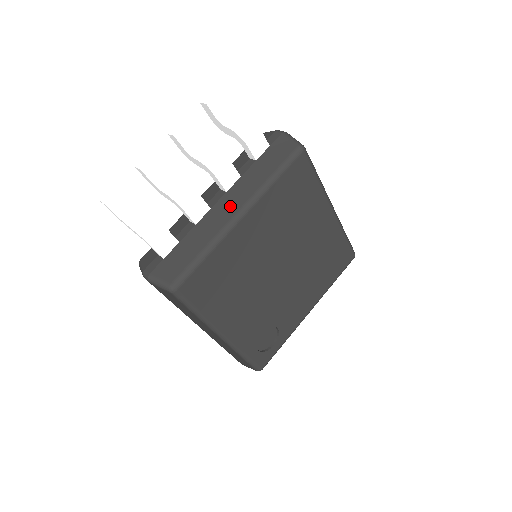
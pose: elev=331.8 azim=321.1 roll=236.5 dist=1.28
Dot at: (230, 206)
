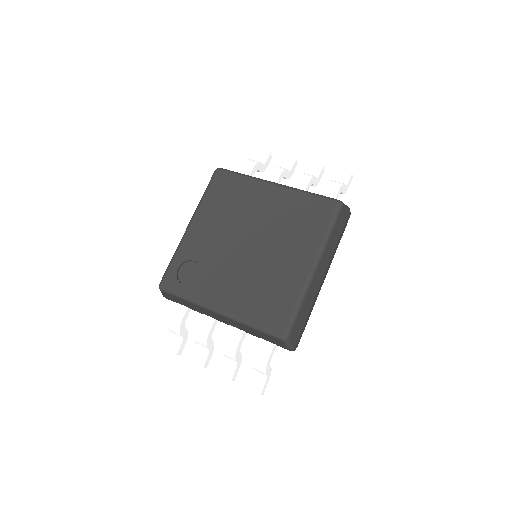
Dot at: occluded
